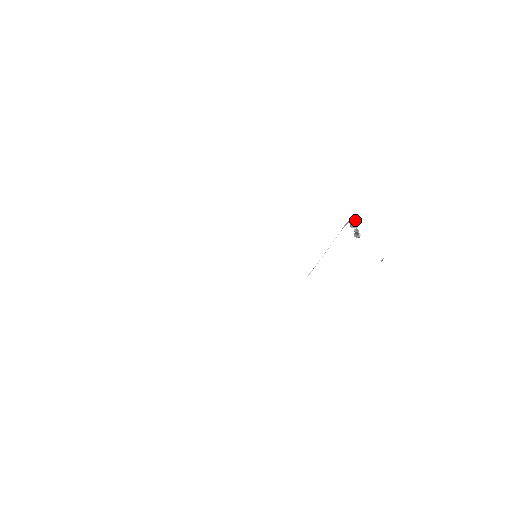
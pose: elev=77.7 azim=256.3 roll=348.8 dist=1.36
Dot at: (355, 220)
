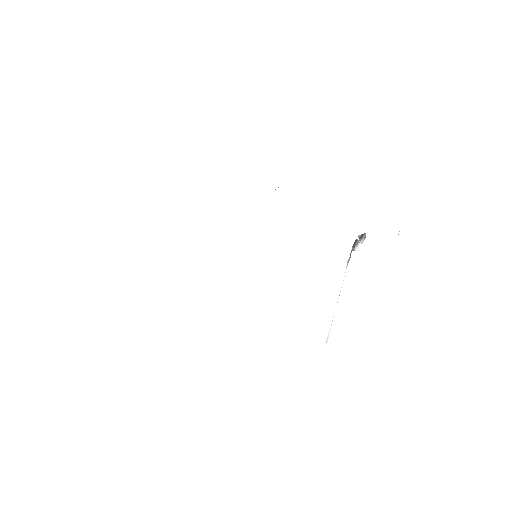
Dot at: (355, 240)
